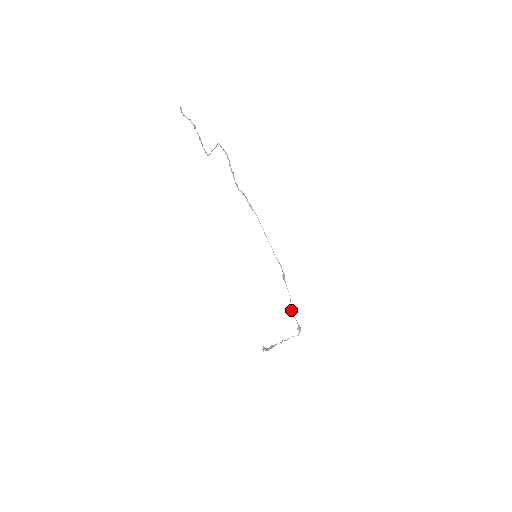
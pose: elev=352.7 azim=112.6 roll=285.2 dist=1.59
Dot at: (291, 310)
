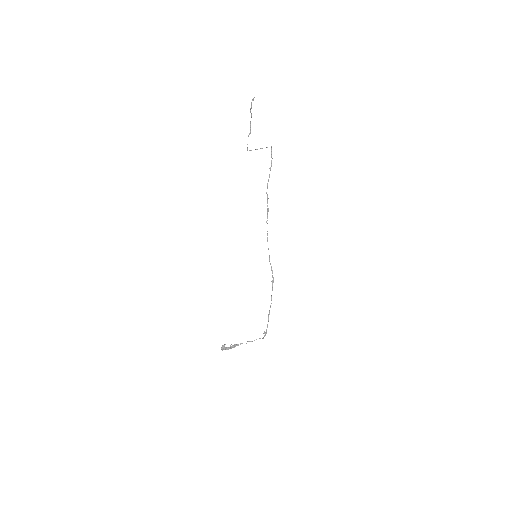
Dot at: (269, 313)
